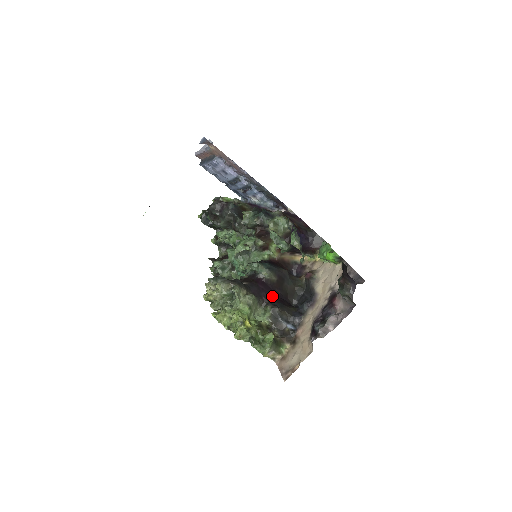
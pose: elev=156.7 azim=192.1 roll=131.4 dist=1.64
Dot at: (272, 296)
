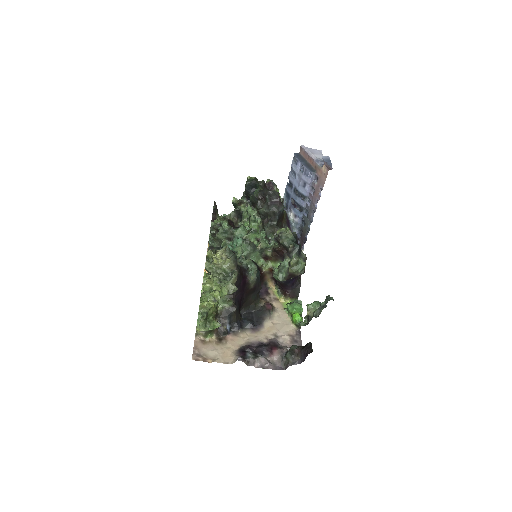
Dot at: (240, 296)
